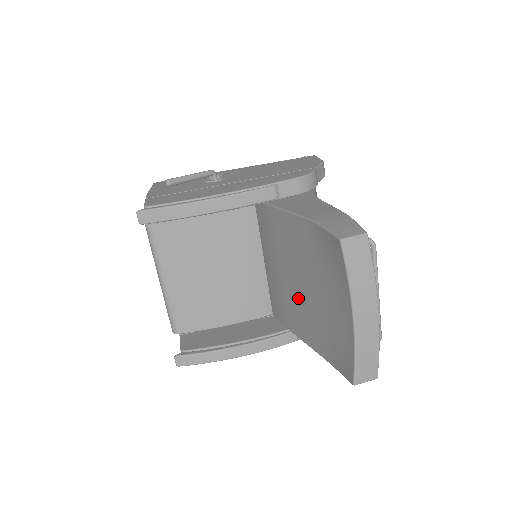
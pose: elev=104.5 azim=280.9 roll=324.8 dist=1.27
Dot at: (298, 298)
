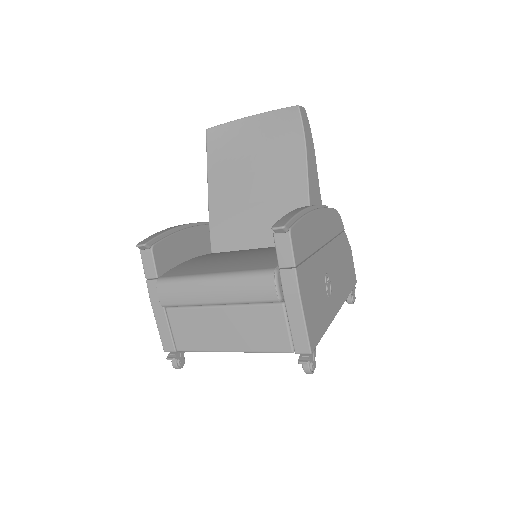
Dot at: (268, 185)
